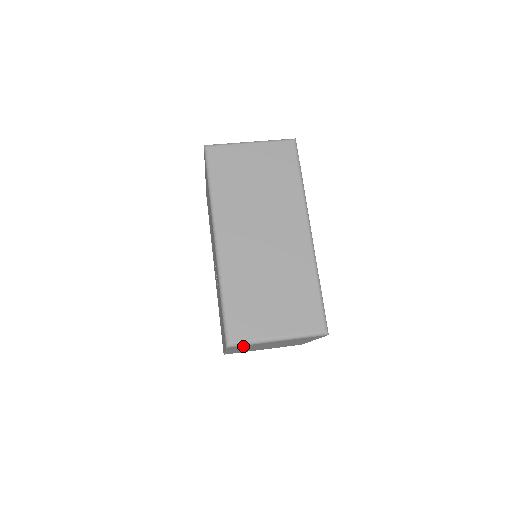
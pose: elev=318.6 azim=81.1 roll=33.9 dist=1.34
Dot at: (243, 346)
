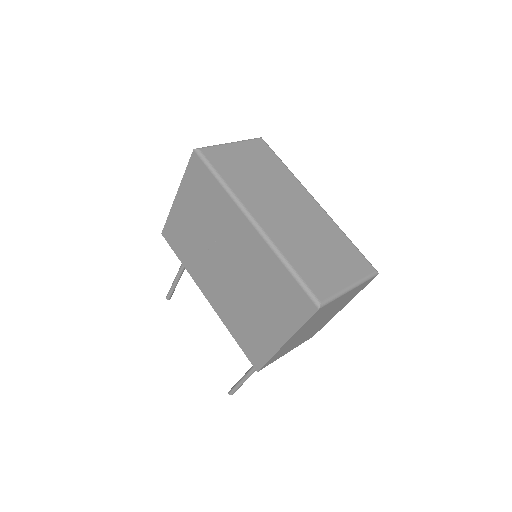
Dot at: (323, 309)
